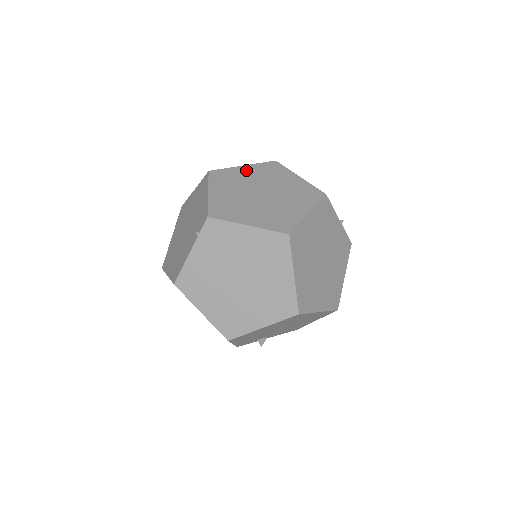
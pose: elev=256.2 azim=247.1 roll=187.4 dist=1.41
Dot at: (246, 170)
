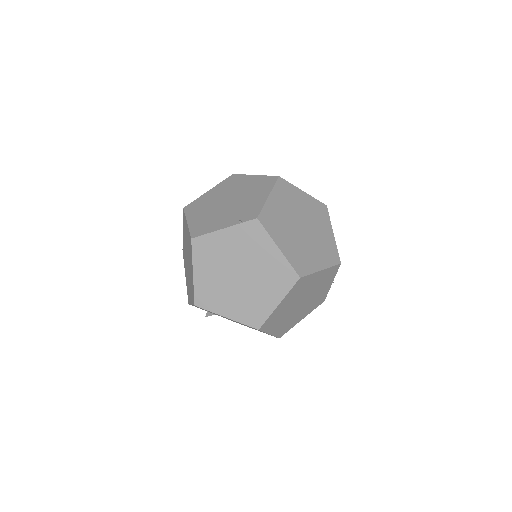
Dot at: (303, 197)
